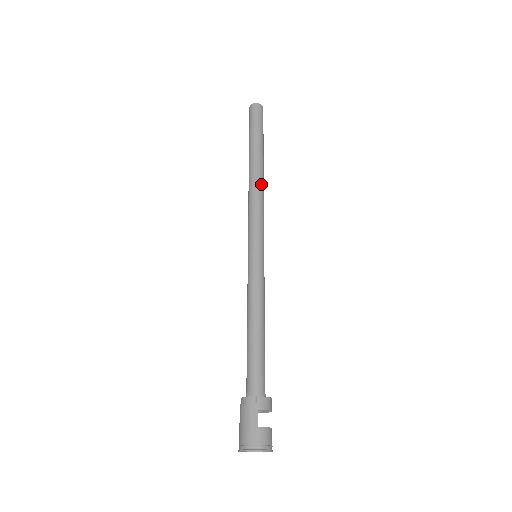
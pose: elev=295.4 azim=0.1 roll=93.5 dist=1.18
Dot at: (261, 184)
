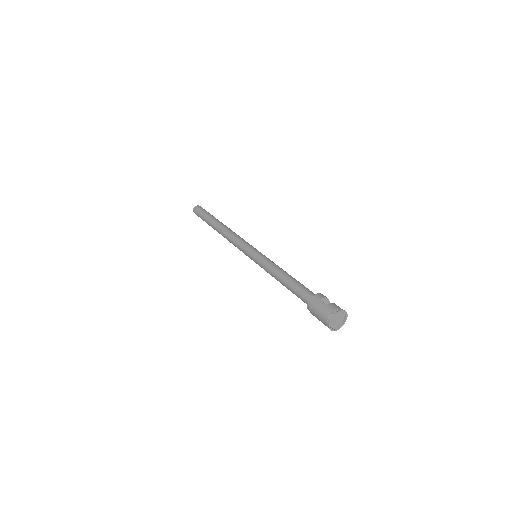
Dot at: (230, 230)
